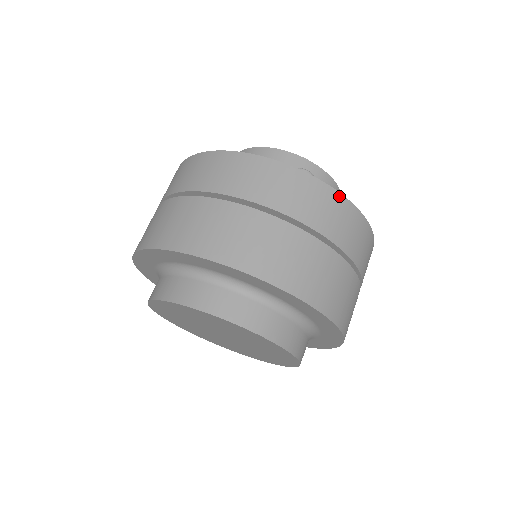
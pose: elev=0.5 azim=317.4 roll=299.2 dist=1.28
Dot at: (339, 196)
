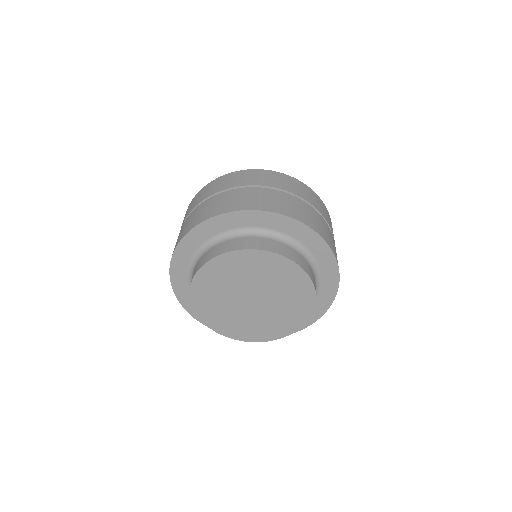
Dot at: (325, 207)
